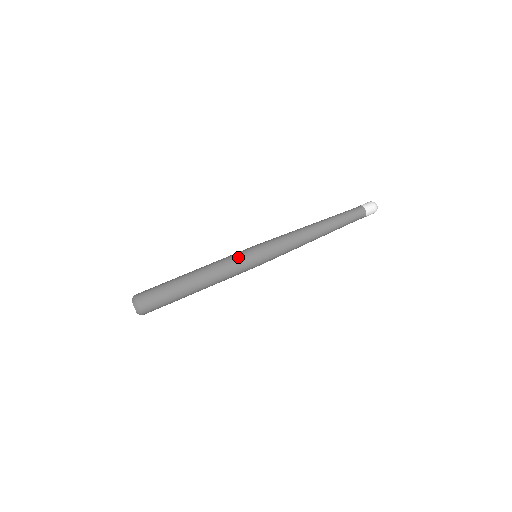
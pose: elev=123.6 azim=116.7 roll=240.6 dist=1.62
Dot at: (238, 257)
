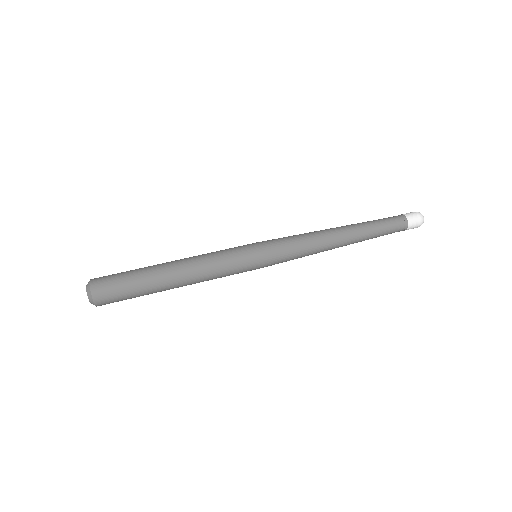
Dot at: (229, 248)
